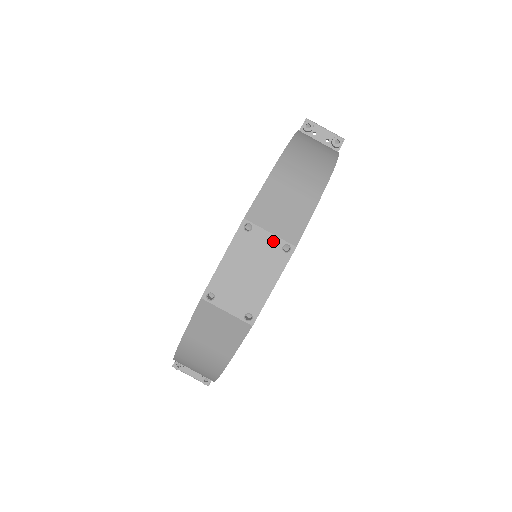
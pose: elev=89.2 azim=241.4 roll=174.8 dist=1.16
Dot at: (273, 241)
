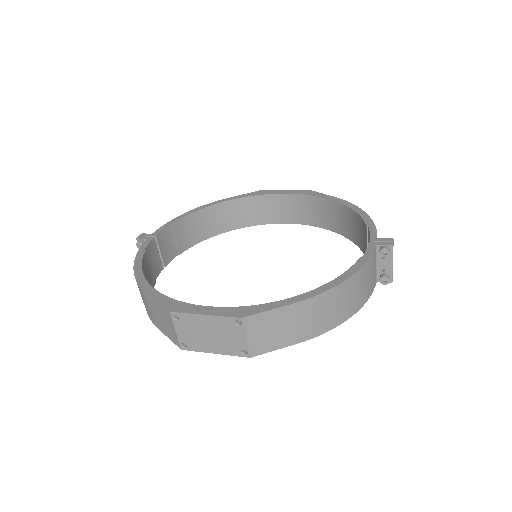
Dot at: (242, 342)
